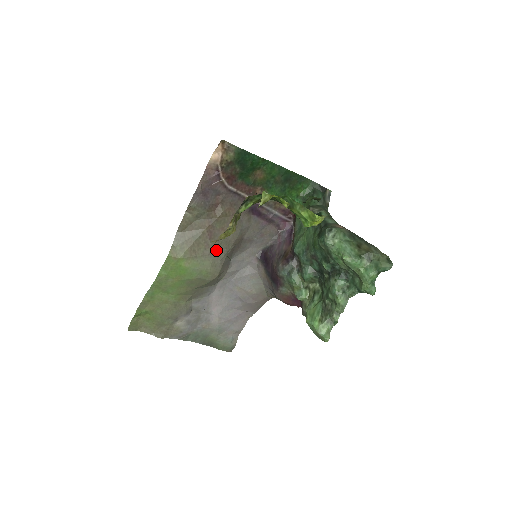
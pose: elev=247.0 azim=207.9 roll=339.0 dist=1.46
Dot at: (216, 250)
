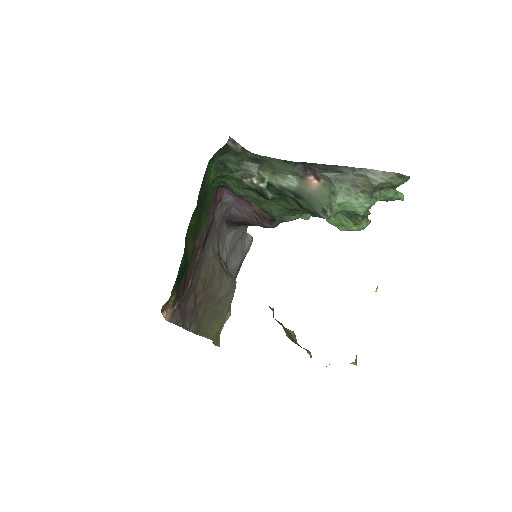
Dot at: (224, 290)
